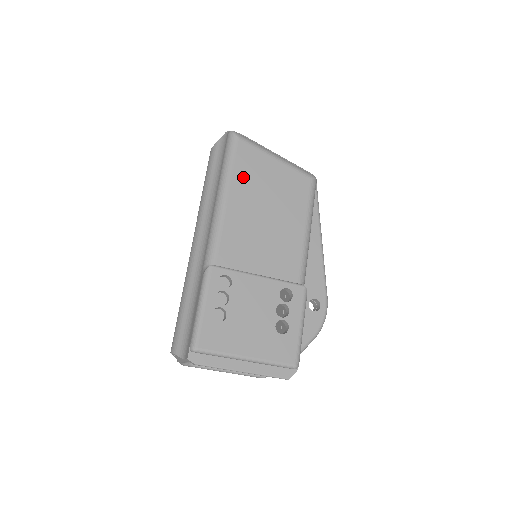
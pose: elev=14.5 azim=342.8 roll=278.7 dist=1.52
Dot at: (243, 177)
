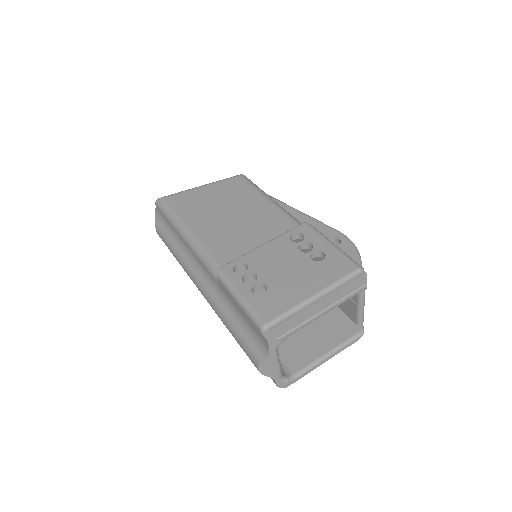
Dot at: (189, 212)
